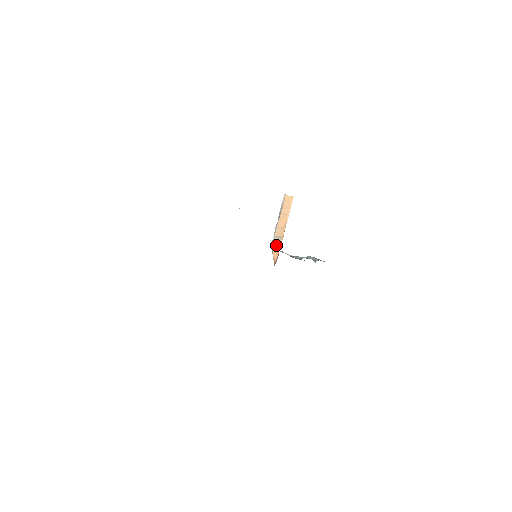
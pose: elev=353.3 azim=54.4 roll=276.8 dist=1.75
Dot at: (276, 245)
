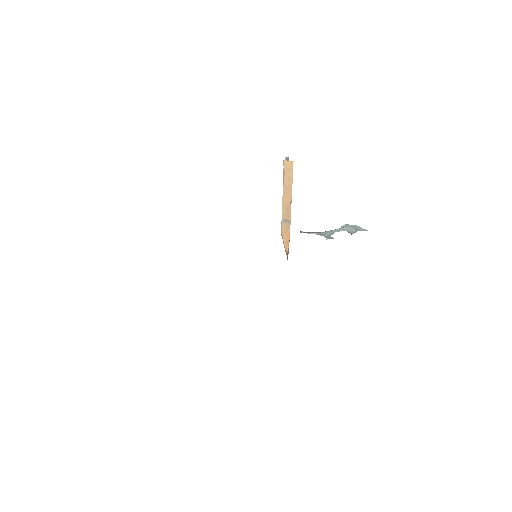
Dot at: (285, 231)
